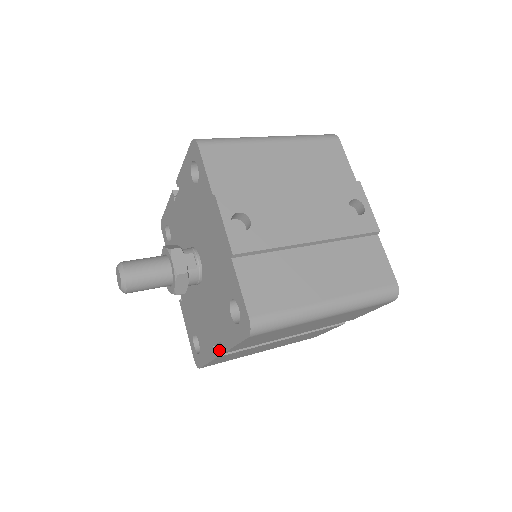
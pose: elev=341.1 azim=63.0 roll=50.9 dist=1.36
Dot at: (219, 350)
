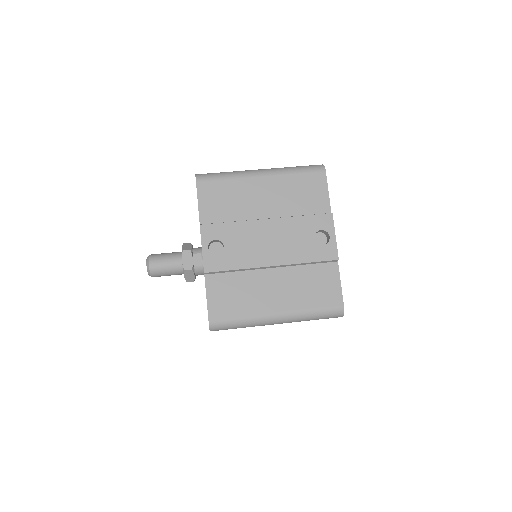
Dot at: occluded
